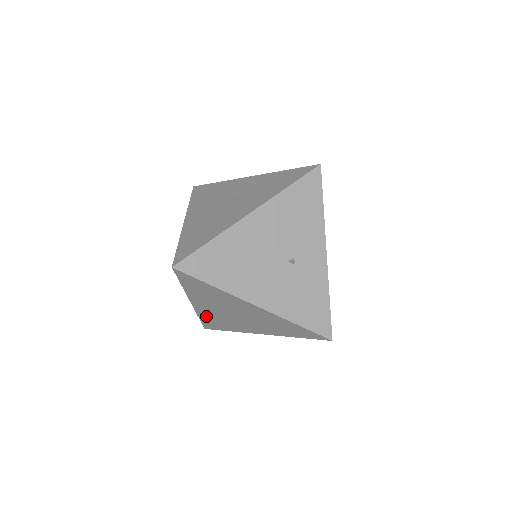
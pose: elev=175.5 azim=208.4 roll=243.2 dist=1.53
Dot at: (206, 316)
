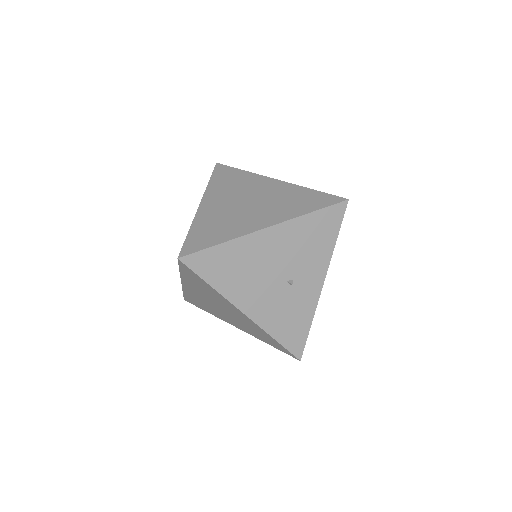
Dot at: (191, 295)
